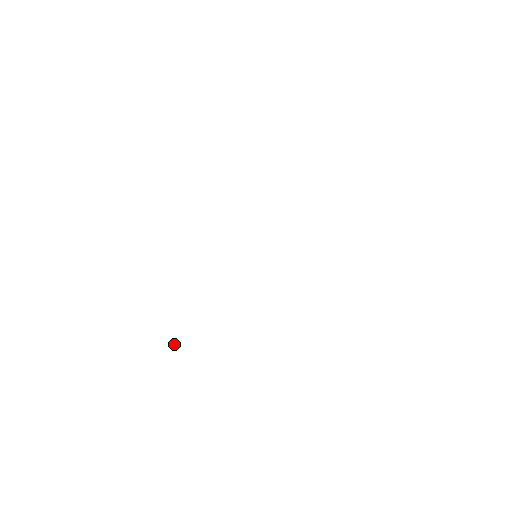
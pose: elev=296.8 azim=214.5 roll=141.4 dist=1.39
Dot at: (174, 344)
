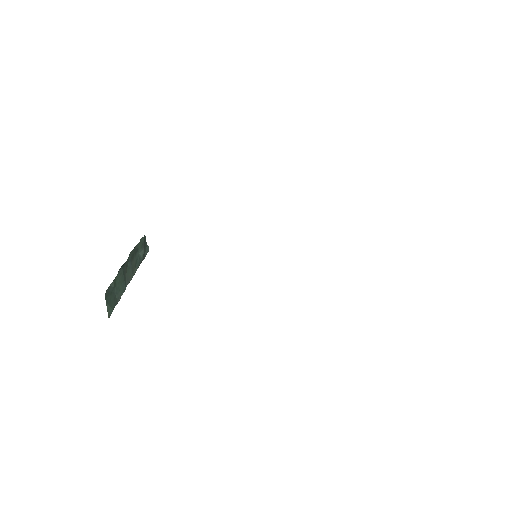
Dot at: (119, 271)
